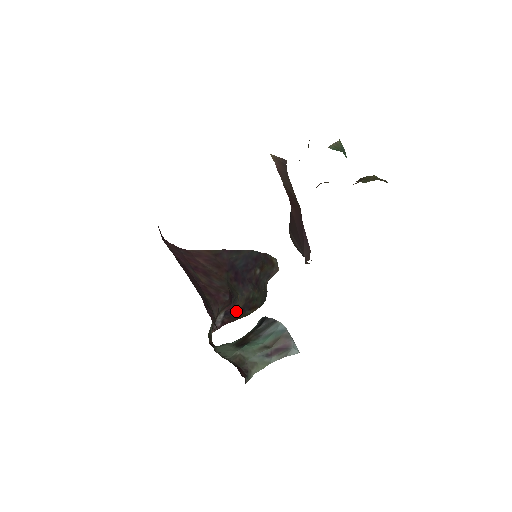
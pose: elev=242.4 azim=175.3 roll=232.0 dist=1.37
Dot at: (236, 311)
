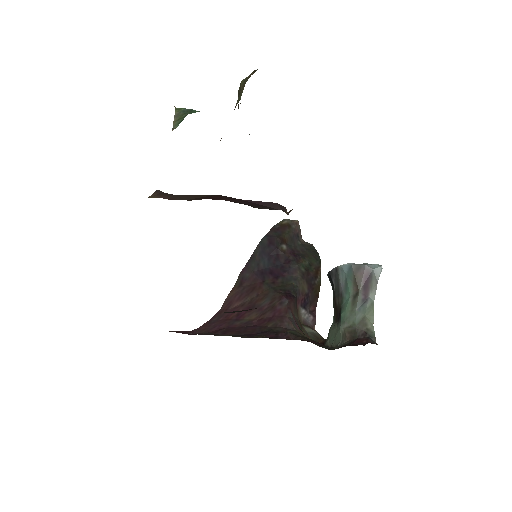
Dot at: (308, 294)
